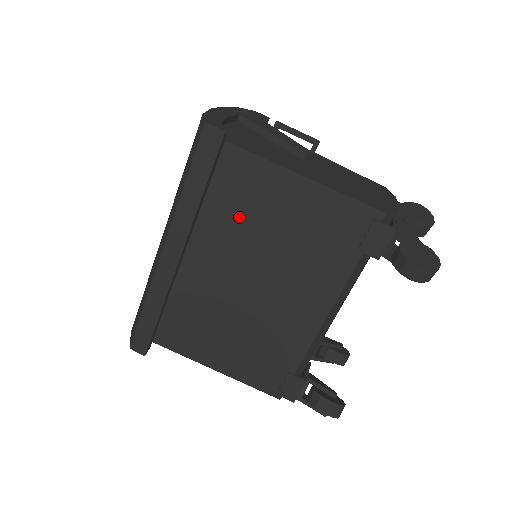
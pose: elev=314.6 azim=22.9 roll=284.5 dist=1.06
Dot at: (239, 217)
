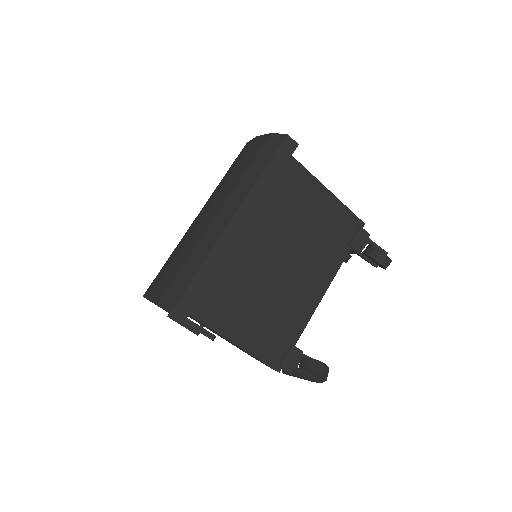
Dot at: (285, 208)
